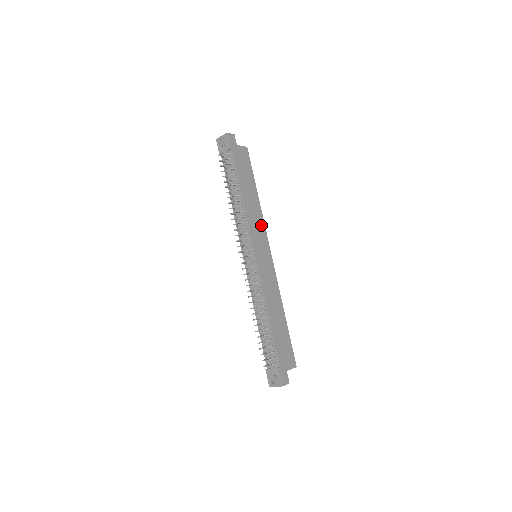
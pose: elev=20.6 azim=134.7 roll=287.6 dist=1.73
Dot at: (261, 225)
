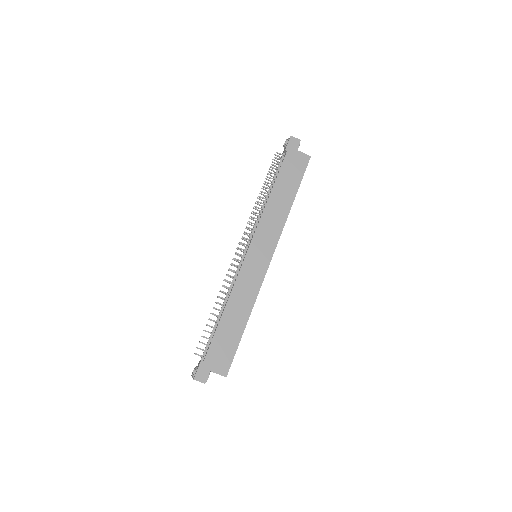
Dot at: (277, 230)
